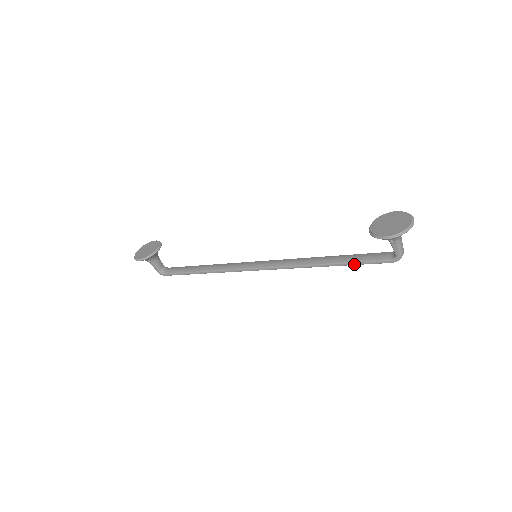
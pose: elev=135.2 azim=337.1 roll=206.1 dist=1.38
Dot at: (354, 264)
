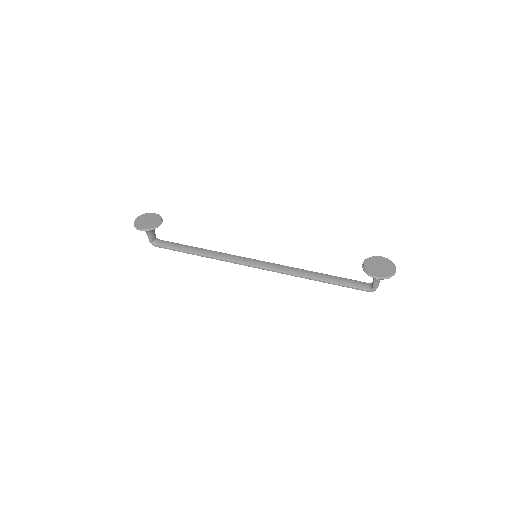
Dot at: (338, 285)
